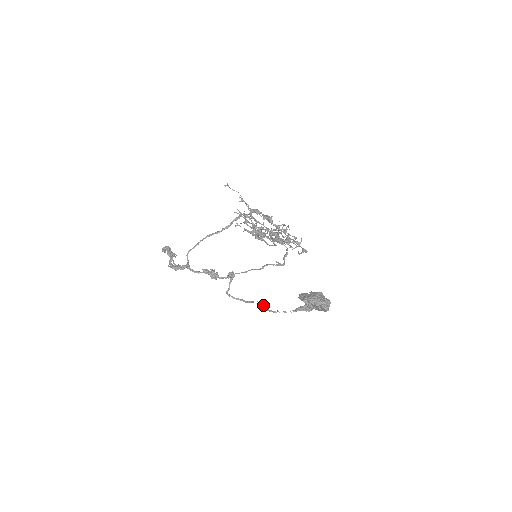
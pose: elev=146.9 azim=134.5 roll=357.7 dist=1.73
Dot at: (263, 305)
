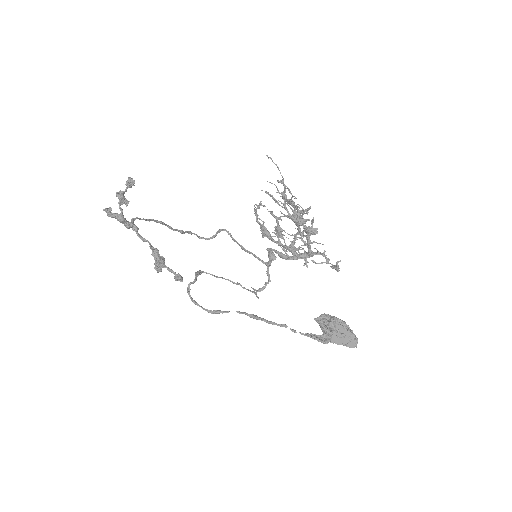
Dot at: occluded
